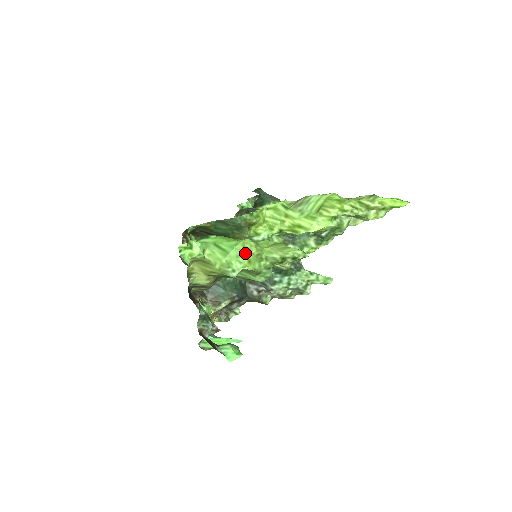
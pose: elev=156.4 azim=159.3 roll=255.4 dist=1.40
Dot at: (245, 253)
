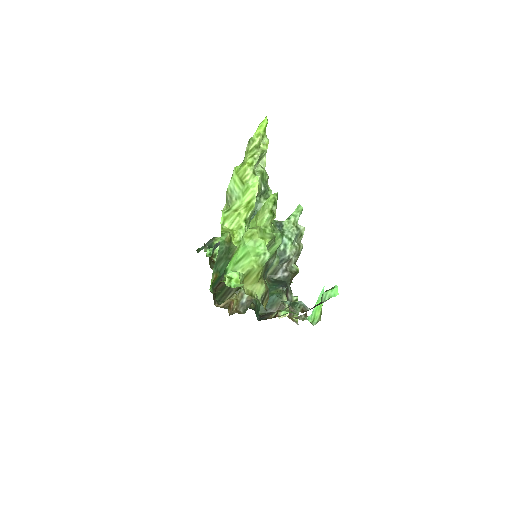
Dot at: (254, 238)
